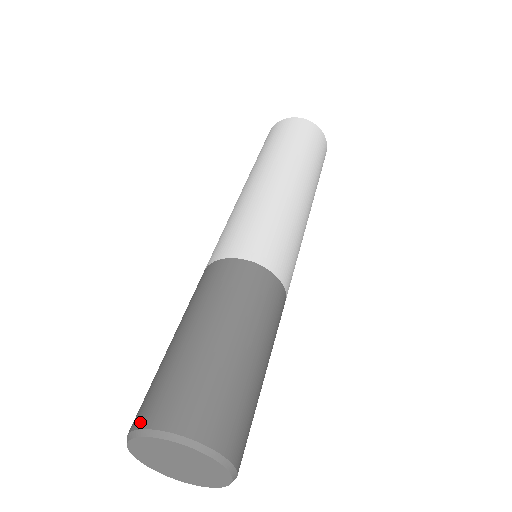
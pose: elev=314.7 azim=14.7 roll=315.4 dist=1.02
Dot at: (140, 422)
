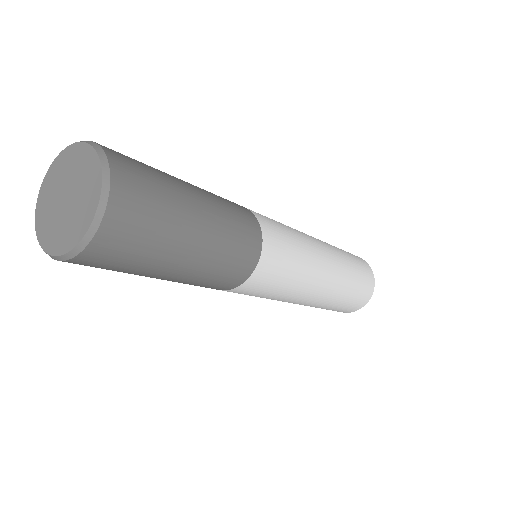
Dot at: occluded
